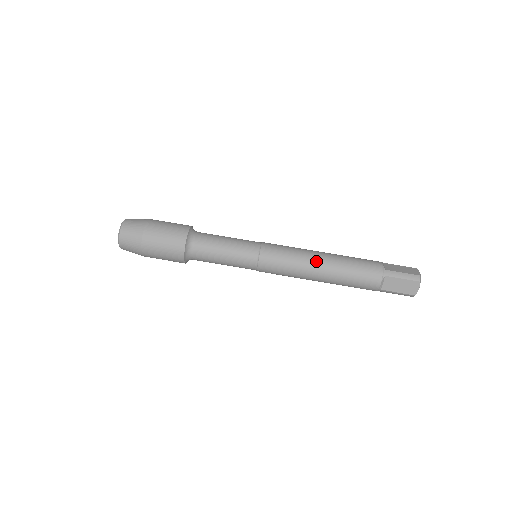
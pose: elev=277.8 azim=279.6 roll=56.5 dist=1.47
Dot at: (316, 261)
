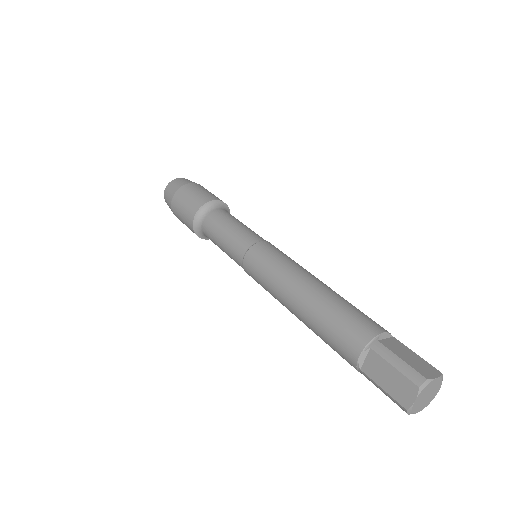
Dot at: (298, 283)
